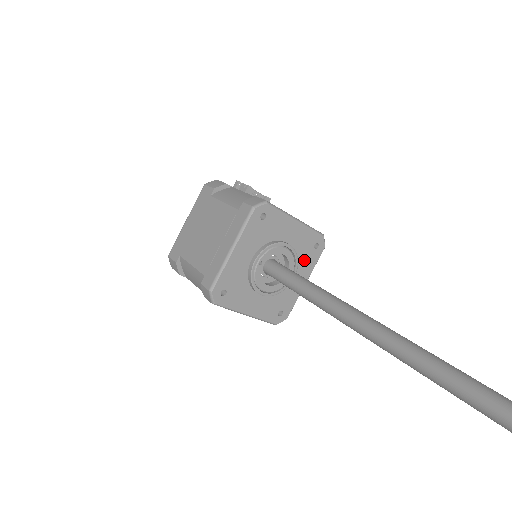
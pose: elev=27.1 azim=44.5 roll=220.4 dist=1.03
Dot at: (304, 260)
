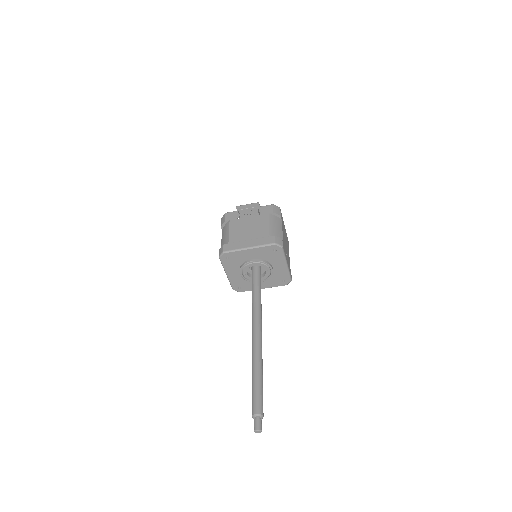
Dot at: (273, 258)
